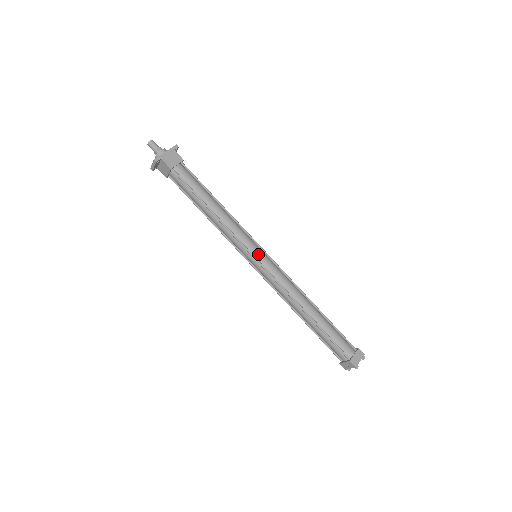
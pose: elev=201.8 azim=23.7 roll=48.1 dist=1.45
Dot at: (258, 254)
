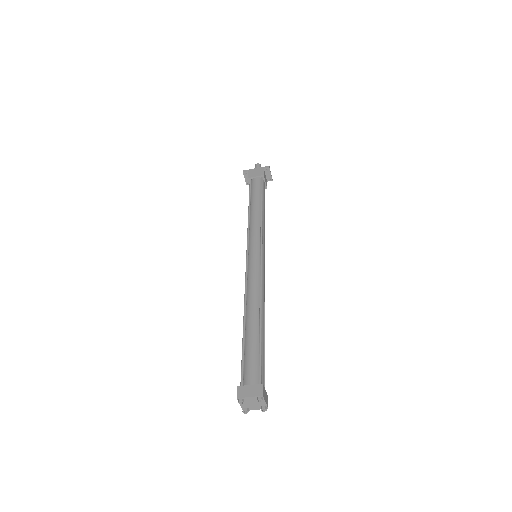
Dot at: (252, 250)
